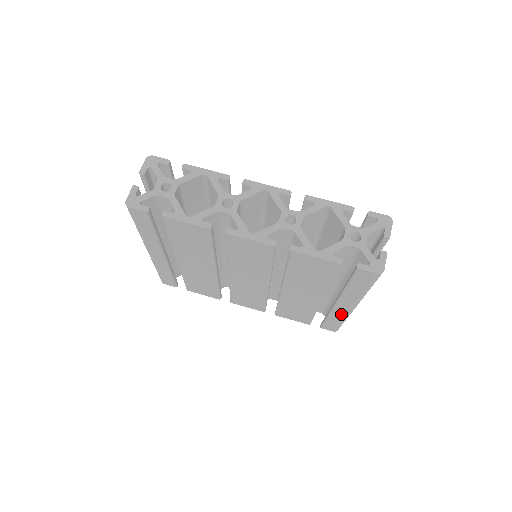
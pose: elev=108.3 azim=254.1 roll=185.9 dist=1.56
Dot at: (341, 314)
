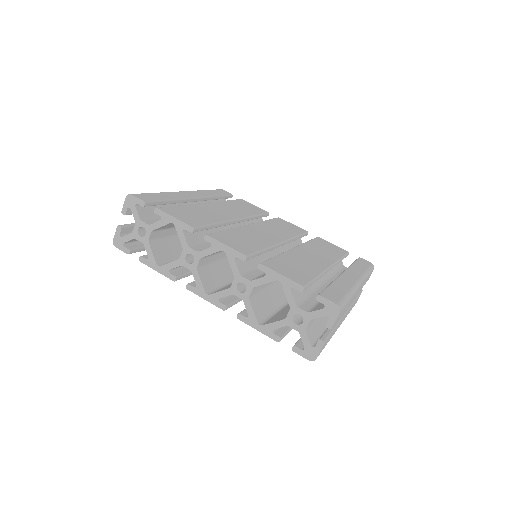
Dot at: occluded
